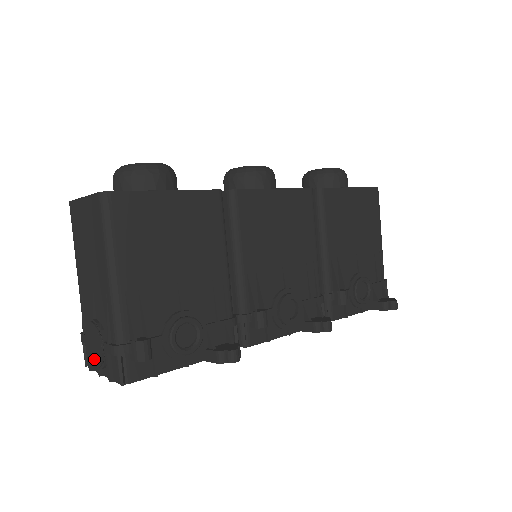
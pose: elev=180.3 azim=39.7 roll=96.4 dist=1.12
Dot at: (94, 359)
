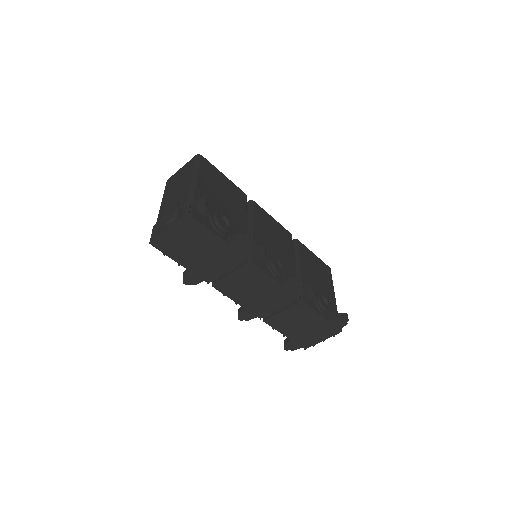
Dot at: (166, 220)
